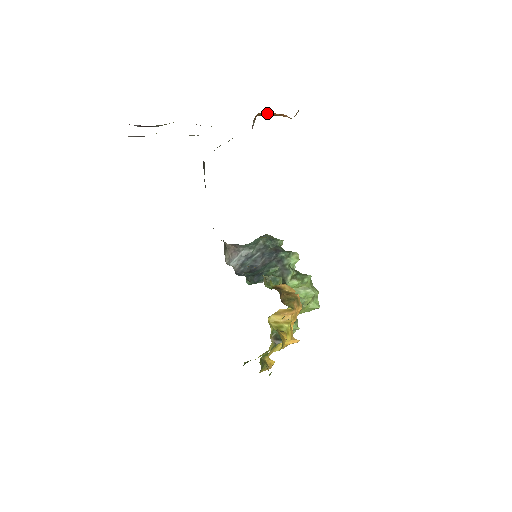
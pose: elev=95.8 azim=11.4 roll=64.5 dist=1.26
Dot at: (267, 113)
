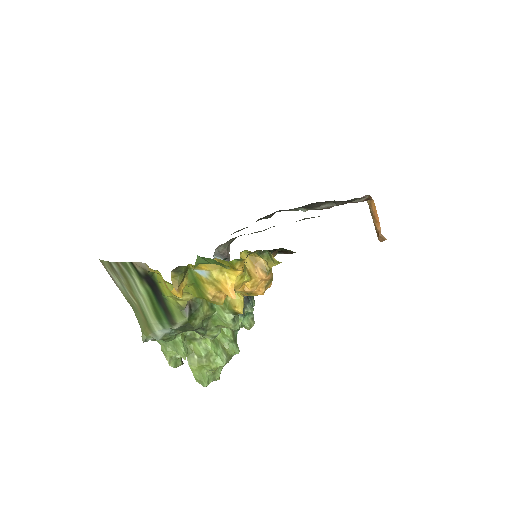
Dot at: (375, 208)
